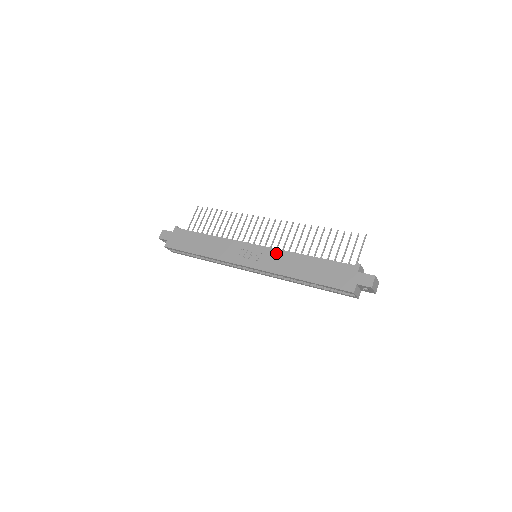
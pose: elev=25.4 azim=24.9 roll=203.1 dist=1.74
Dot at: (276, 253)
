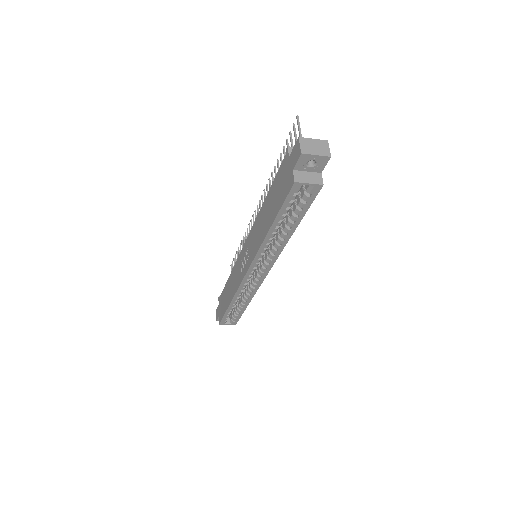
Dot at: (252, 233)
